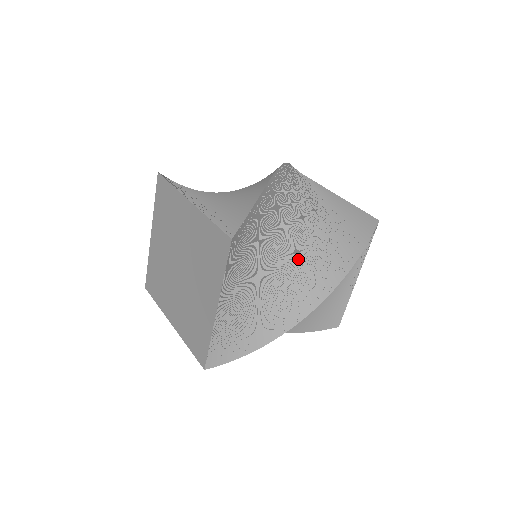
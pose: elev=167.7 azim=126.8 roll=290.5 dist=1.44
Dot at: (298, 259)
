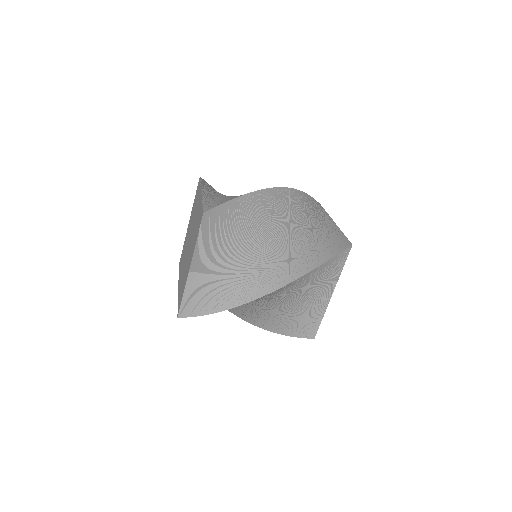
Dot at: (268, 254)
